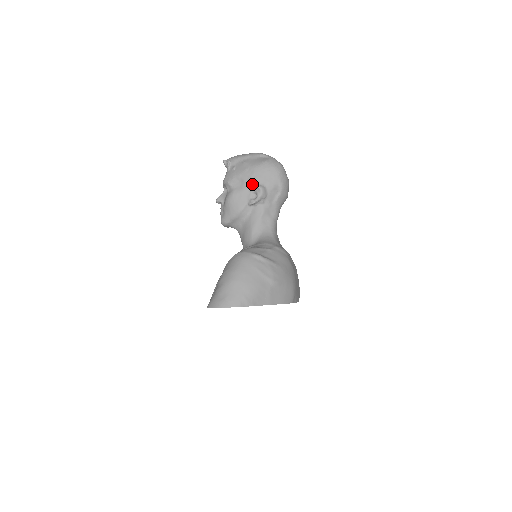
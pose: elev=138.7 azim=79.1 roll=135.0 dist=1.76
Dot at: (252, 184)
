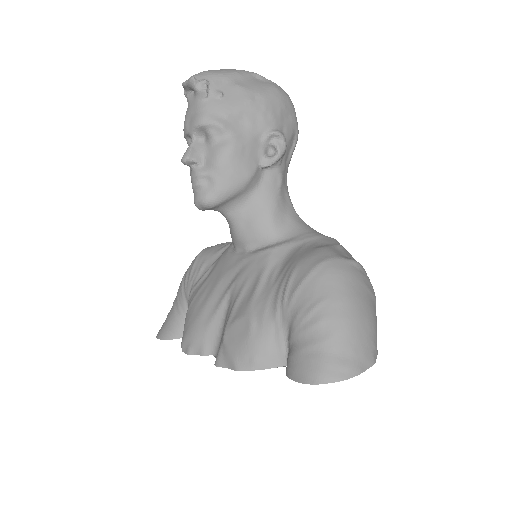
Dot at: (266, 128)
